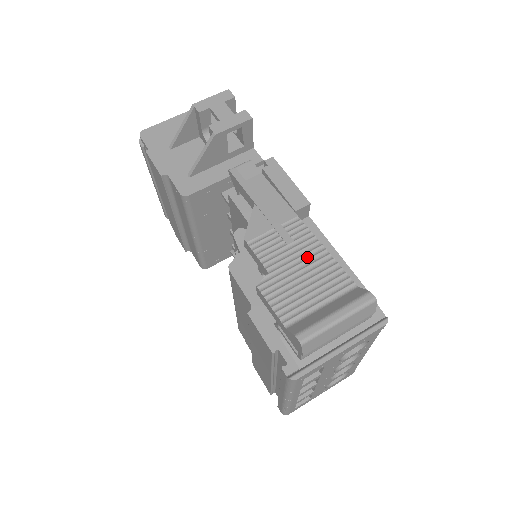
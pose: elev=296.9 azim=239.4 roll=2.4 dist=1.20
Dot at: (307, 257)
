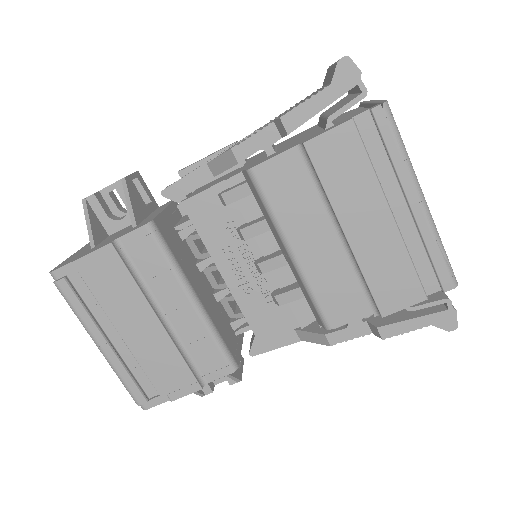
Dot at: occluded
